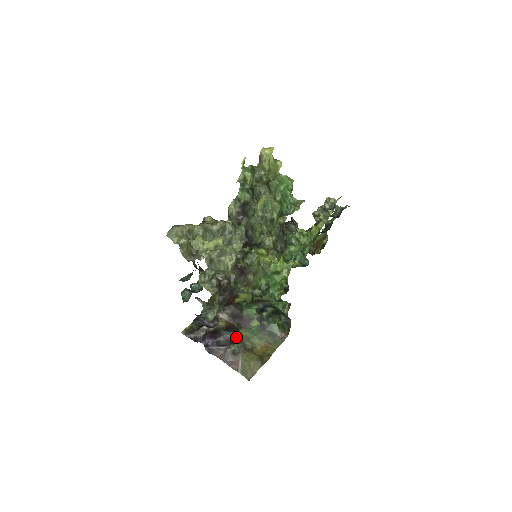
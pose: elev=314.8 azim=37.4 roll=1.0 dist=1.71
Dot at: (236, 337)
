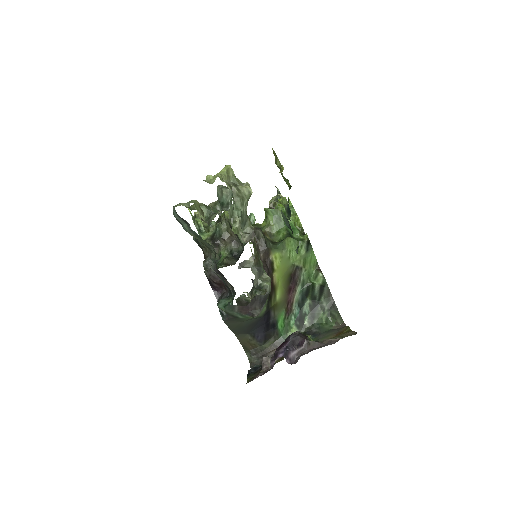
Dot at: occluded
